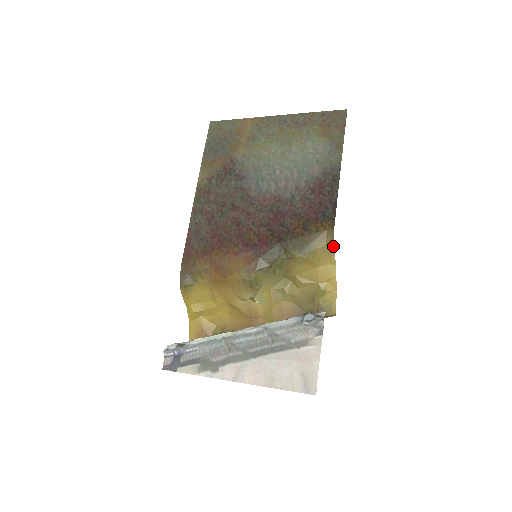
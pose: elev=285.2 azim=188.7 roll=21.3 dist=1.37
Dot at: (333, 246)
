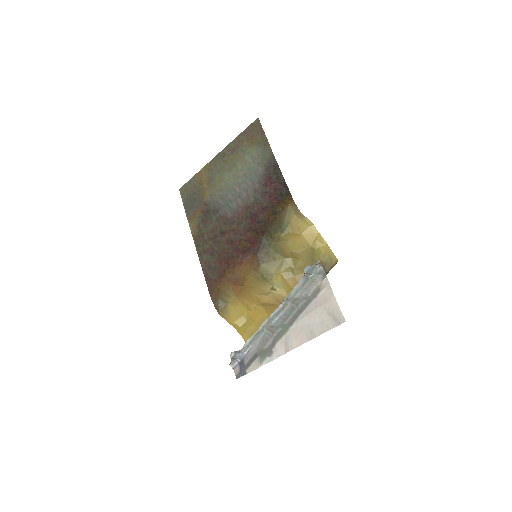
Dot at: (300, 212)
